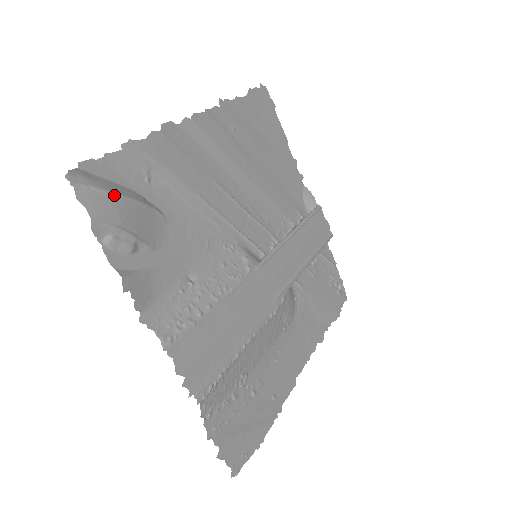
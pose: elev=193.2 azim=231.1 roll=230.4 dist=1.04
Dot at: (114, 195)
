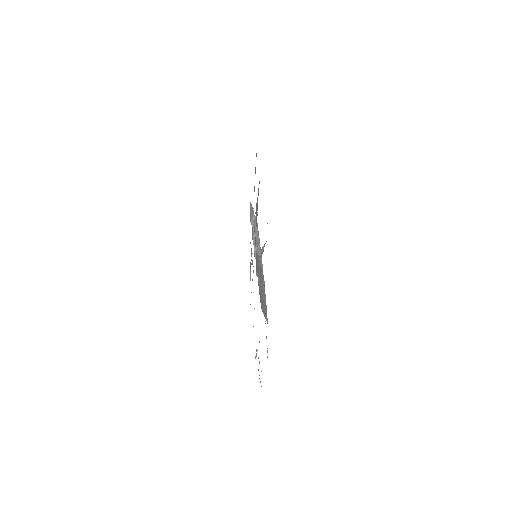
Dot at: occluded
